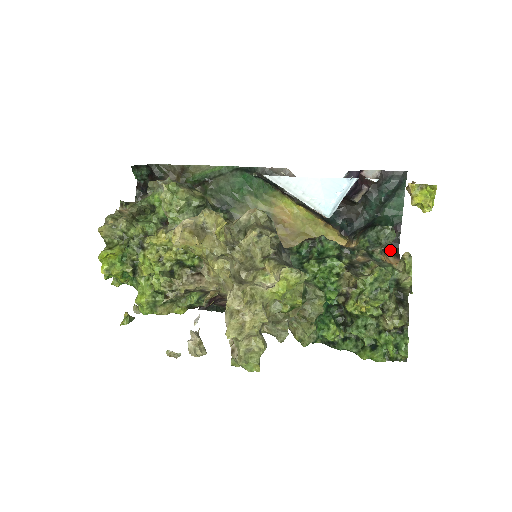
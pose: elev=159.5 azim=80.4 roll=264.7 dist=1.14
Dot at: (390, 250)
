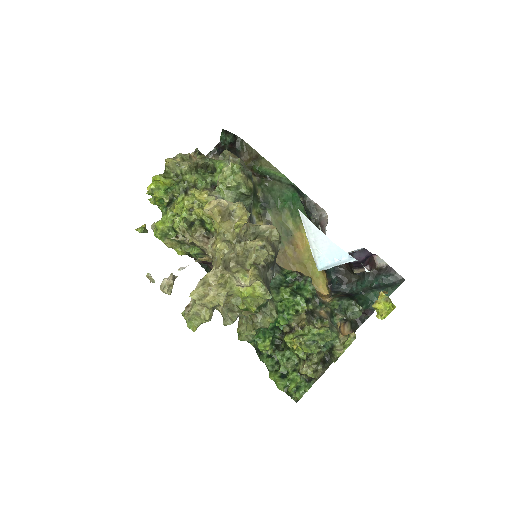
Dot at: (352, 323)
